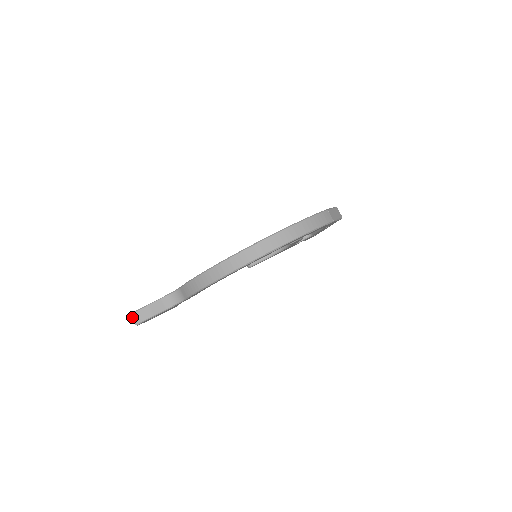
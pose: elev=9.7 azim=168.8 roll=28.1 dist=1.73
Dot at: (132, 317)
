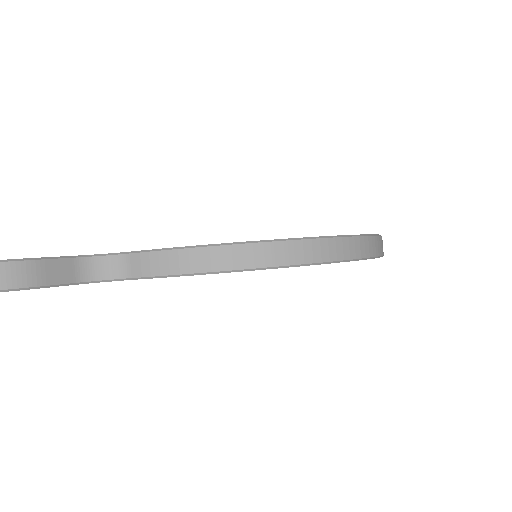
Dot at: out of frame
